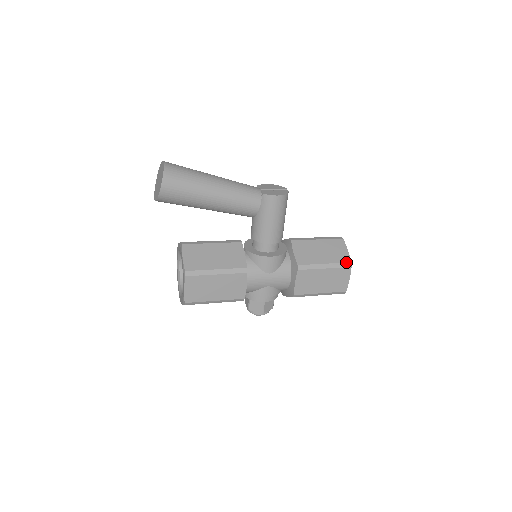
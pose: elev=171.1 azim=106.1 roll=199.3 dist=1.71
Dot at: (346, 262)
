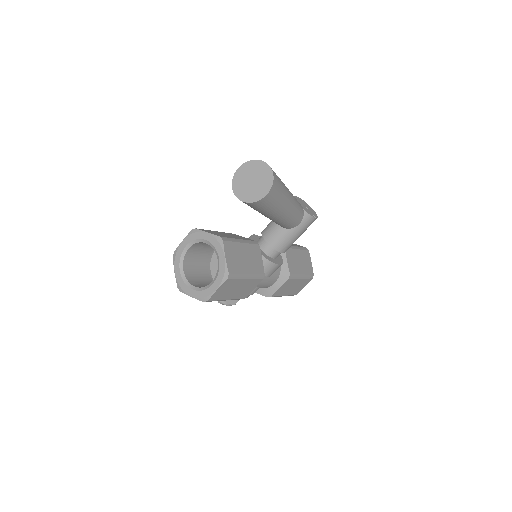
Dot at: (312, 274)
